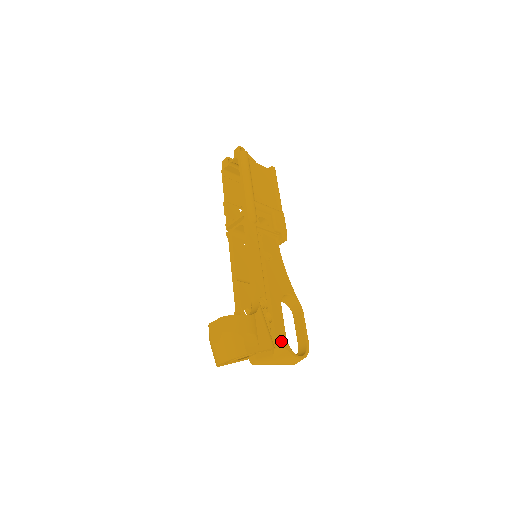
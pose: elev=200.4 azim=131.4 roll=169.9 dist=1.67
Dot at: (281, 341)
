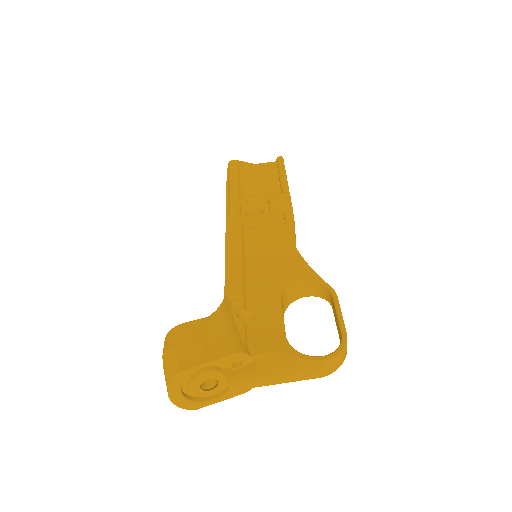
Dot at: (270, 343)
